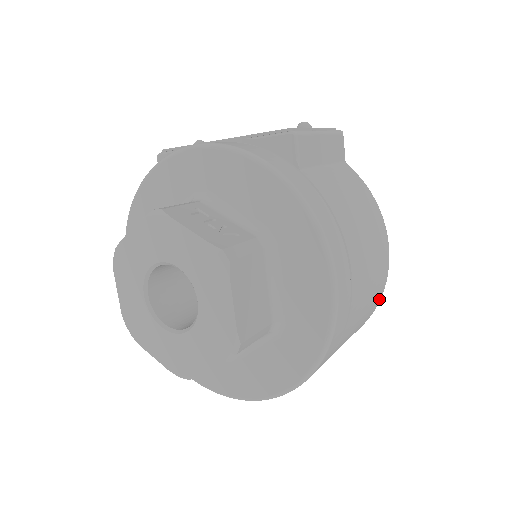
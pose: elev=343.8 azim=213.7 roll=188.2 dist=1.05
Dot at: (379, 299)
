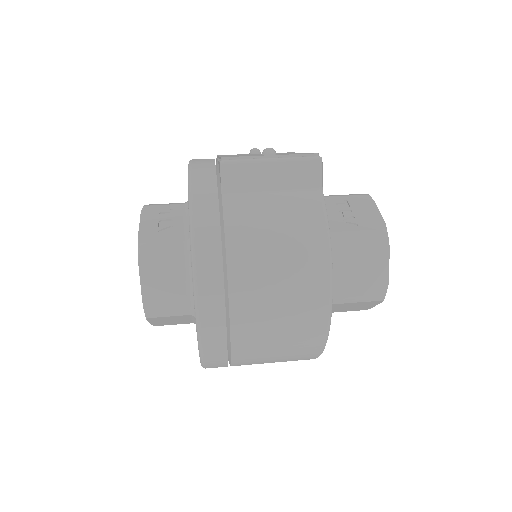
Dot at: (322, 332)
